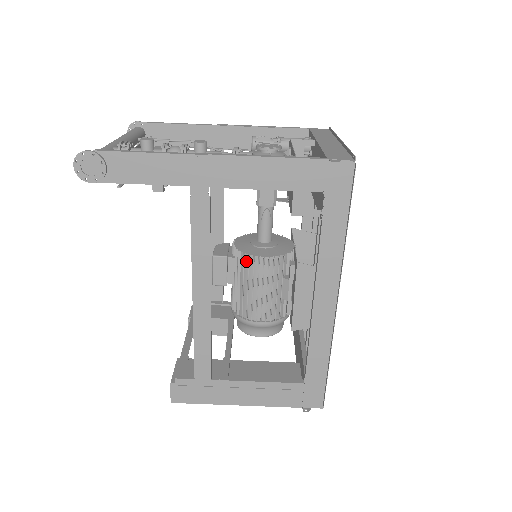
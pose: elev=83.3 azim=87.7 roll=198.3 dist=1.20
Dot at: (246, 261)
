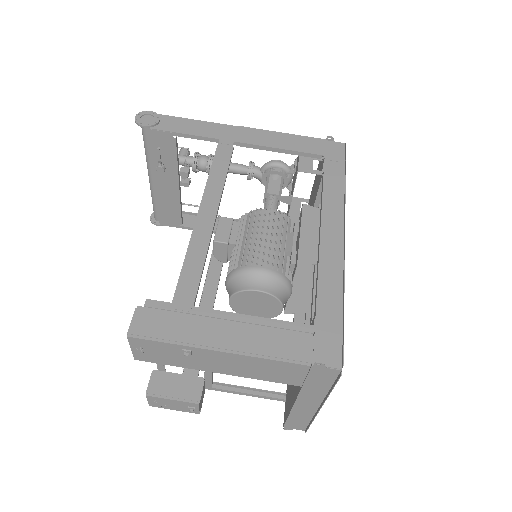
Dot at: (252, 216)
